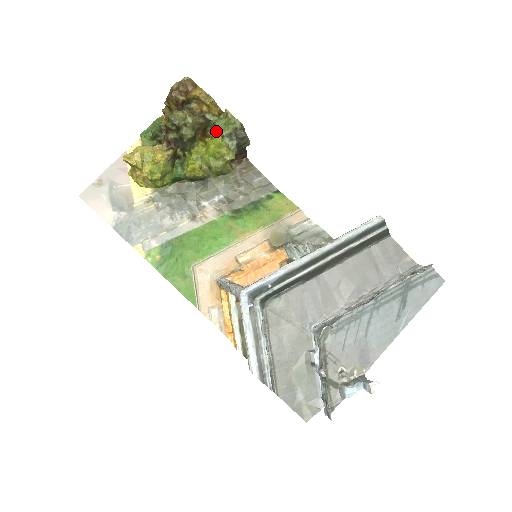
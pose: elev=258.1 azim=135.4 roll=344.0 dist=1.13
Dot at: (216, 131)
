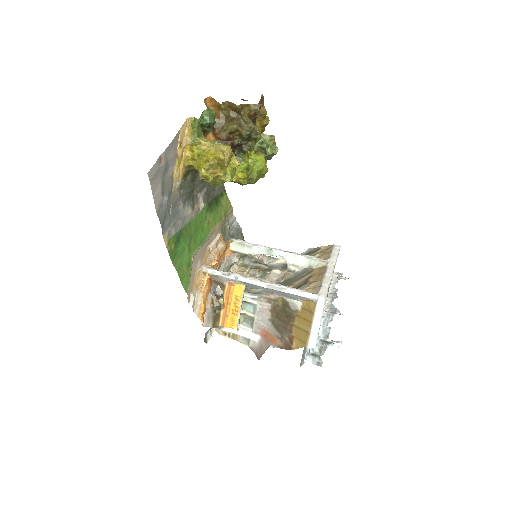
Dot at: (258, 148)
